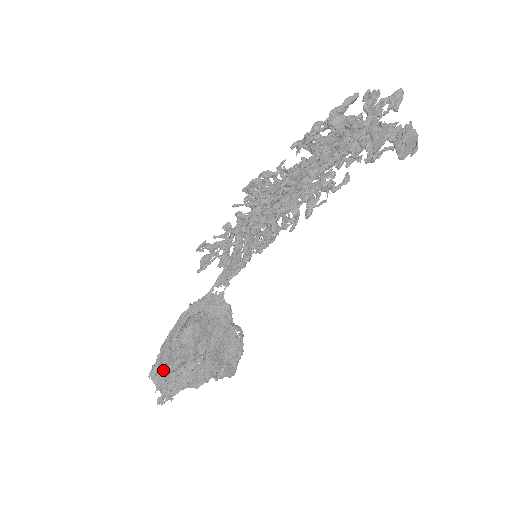
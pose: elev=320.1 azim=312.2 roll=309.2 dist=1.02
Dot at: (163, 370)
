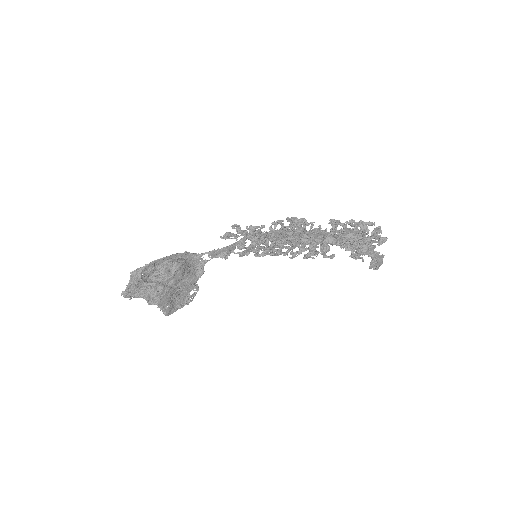
Dot at: (142, 276)
